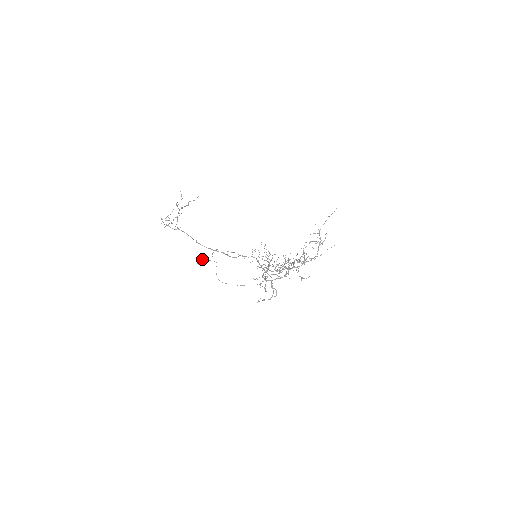
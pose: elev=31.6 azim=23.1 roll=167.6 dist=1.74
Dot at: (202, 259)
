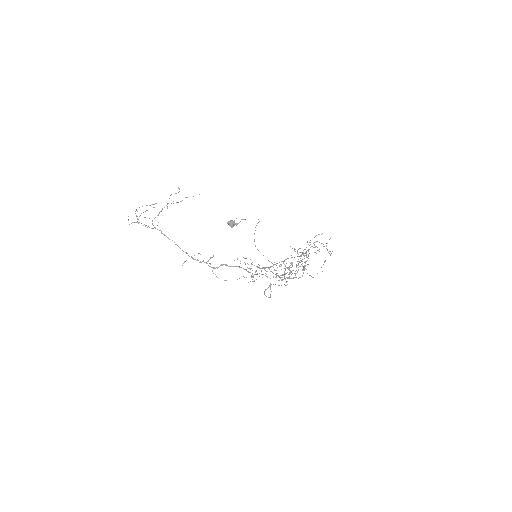
Dot at: occluded
